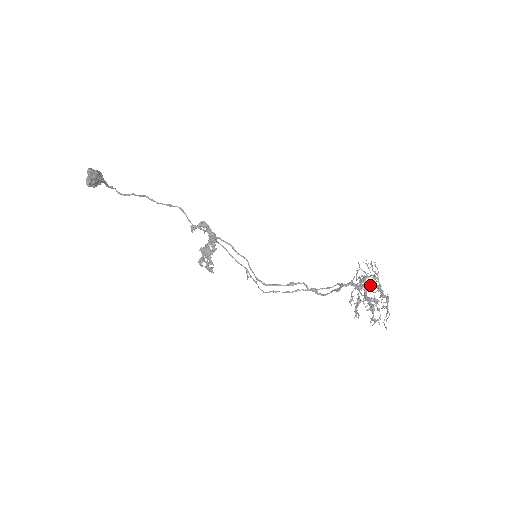
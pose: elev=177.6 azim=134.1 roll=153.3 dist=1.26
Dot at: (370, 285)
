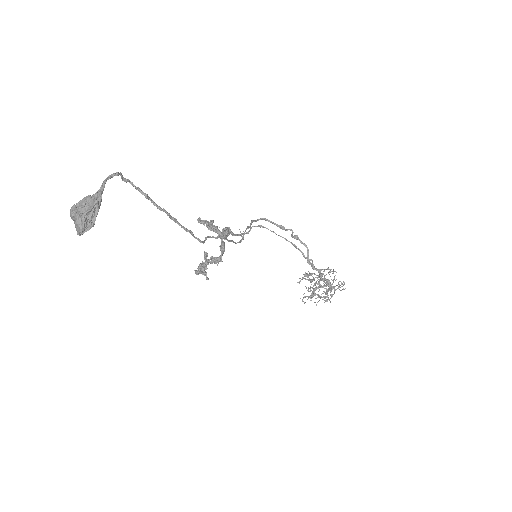
Dot at: occluded
